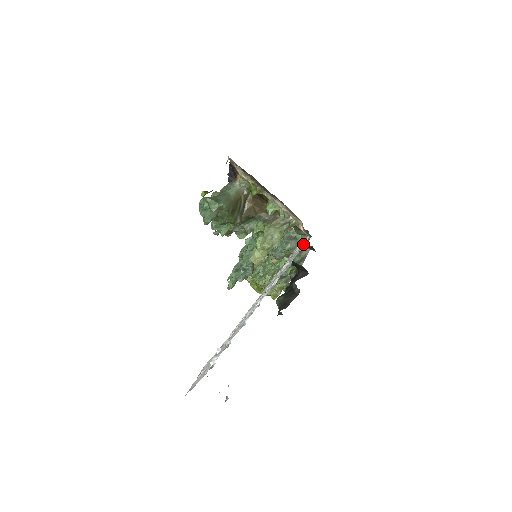
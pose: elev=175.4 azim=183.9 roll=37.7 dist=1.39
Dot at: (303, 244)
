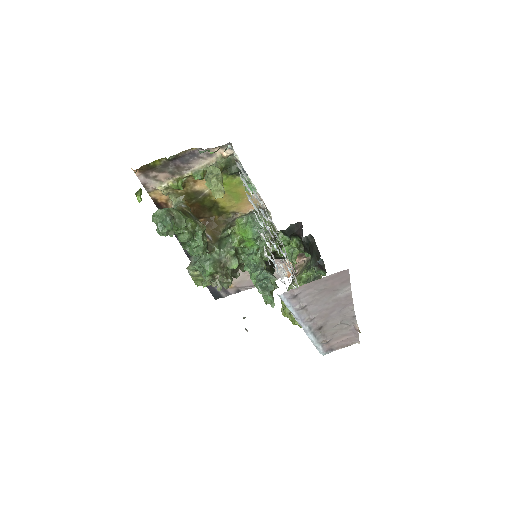
Dot at: (242, 166)
